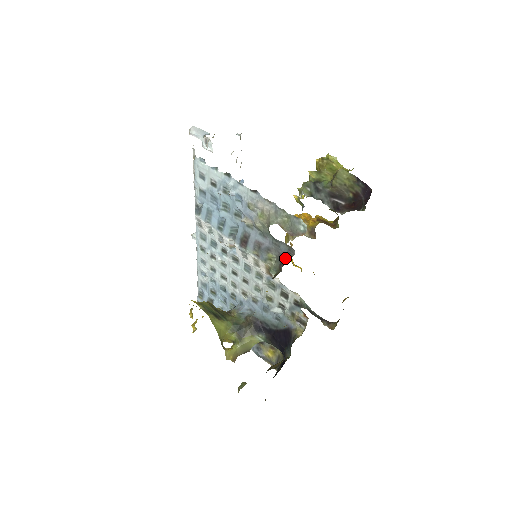
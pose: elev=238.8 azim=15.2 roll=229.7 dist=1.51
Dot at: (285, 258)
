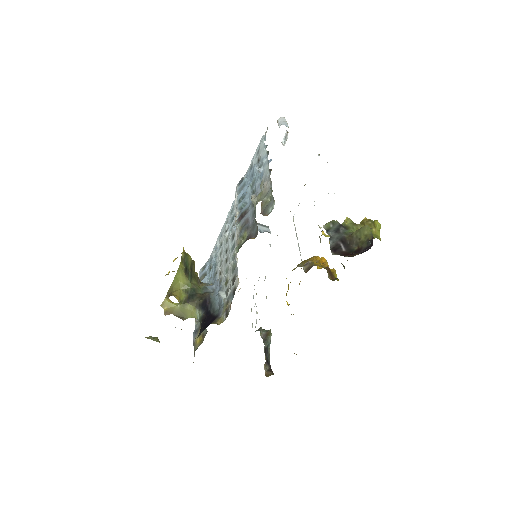
Dot at: (250, 238)
